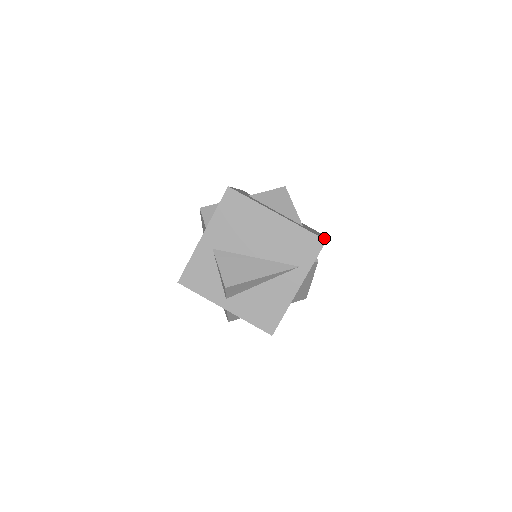
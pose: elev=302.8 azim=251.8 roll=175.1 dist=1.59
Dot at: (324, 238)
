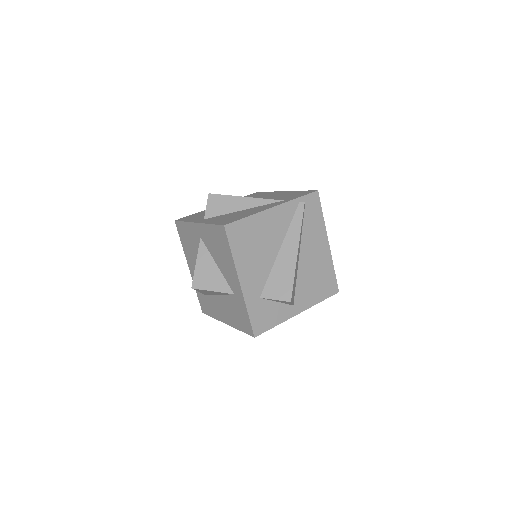
Dot at: (321, 209)
